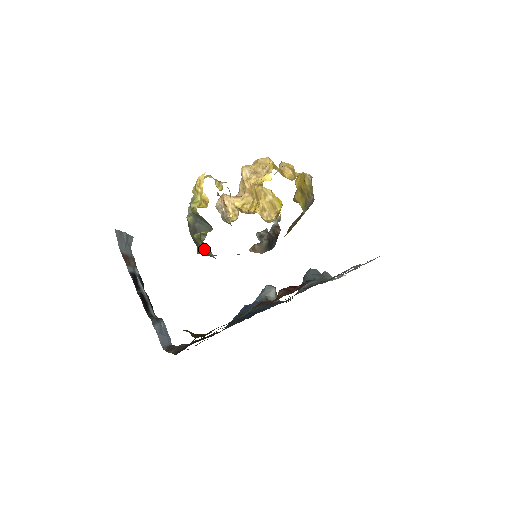
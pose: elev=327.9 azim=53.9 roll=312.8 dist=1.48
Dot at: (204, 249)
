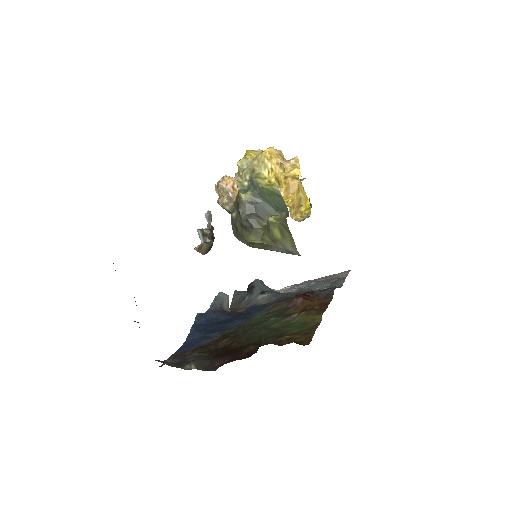
Dot at: (277, 237)
